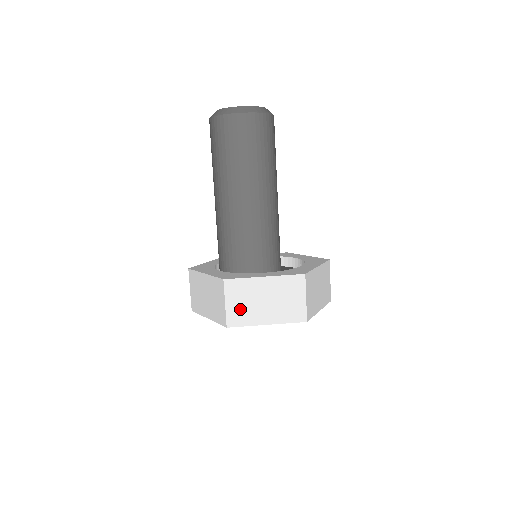
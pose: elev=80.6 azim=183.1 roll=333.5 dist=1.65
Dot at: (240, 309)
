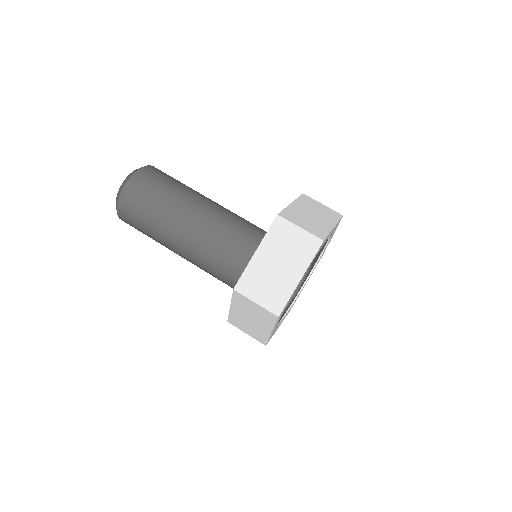
Dot at: (311, 226)
